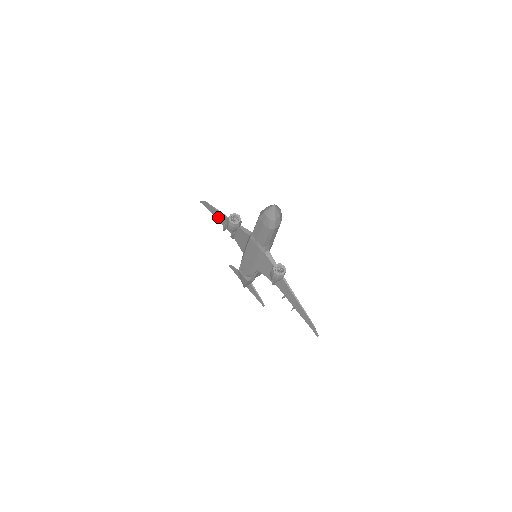
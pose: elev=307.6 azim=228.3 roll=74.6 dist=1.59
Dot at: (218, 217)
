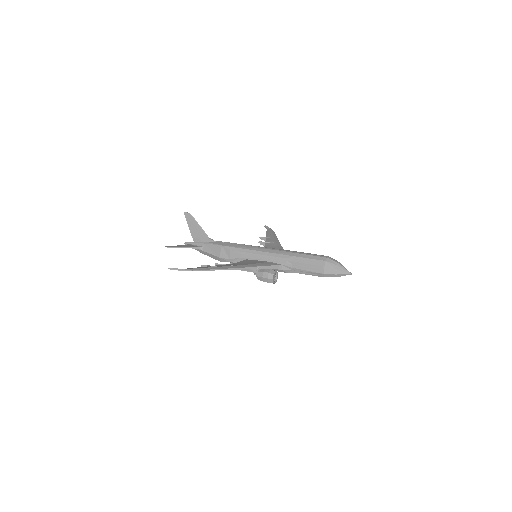
Dot at: occluded
